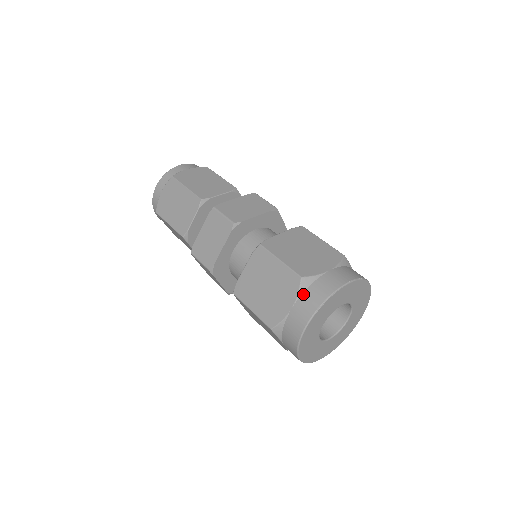
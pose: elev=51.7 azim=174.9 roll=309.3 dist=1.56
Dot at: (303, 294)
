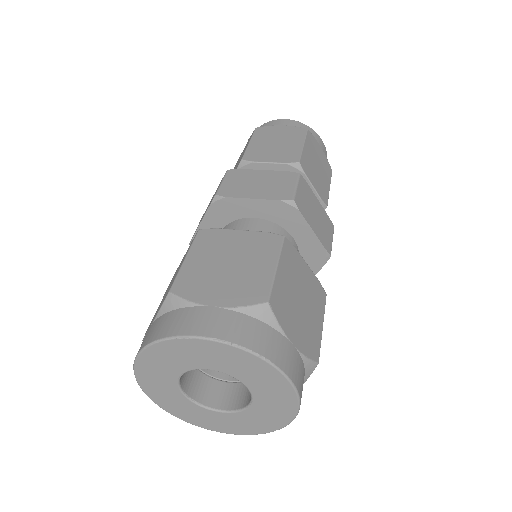
Dot at: (161, 316)
